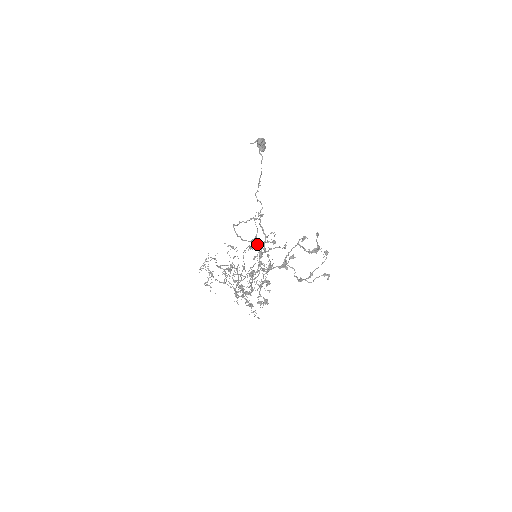
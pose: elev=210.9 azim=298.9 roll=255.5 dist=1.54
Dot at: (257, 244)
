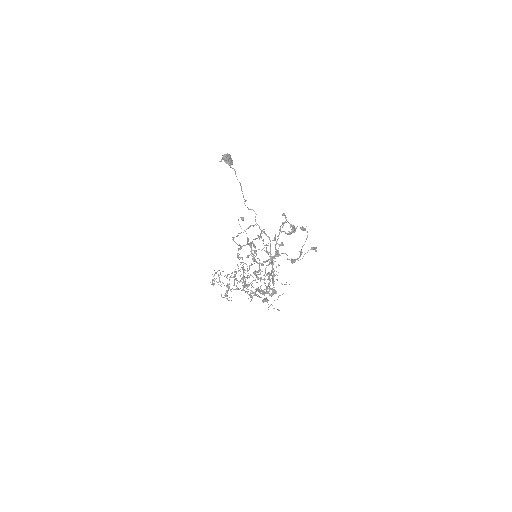
Dot at: (248, 244)
